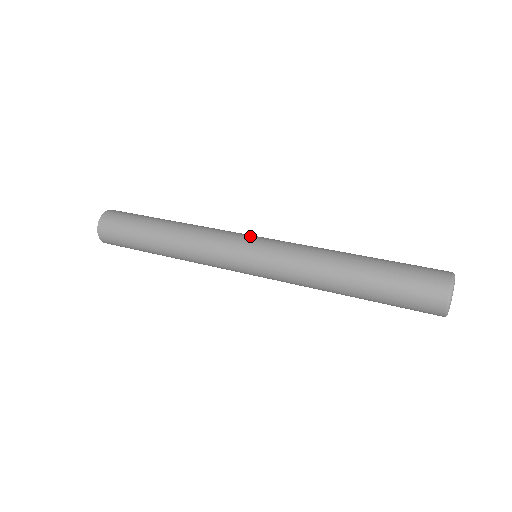
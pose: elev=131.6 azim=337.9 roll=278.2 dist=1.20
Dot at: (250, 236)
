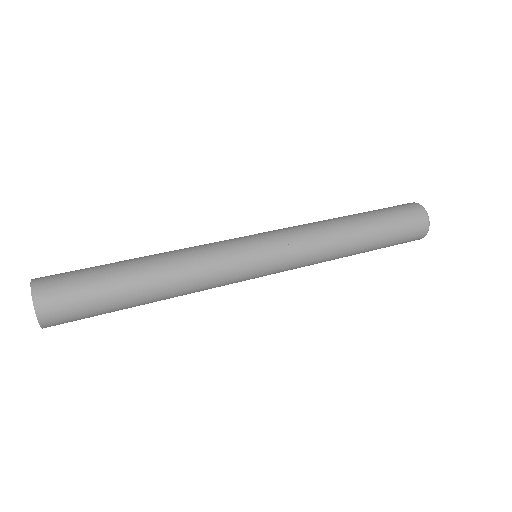
Dot at: occluded
